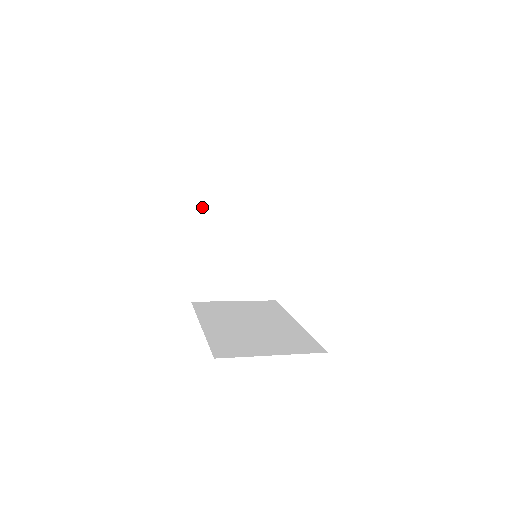
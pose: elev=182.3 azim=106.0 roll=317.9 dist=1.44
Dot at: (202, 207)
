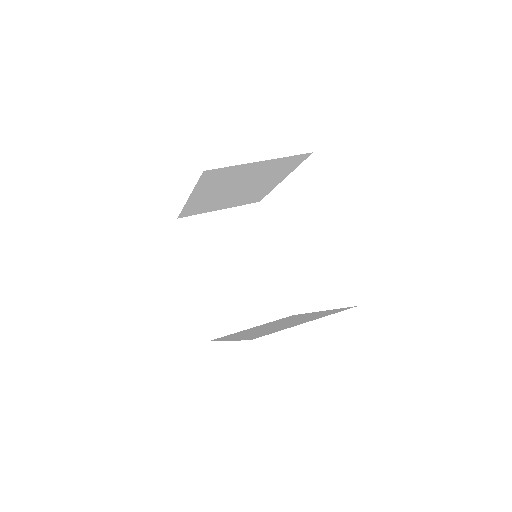
Dot at: (191, 245)
